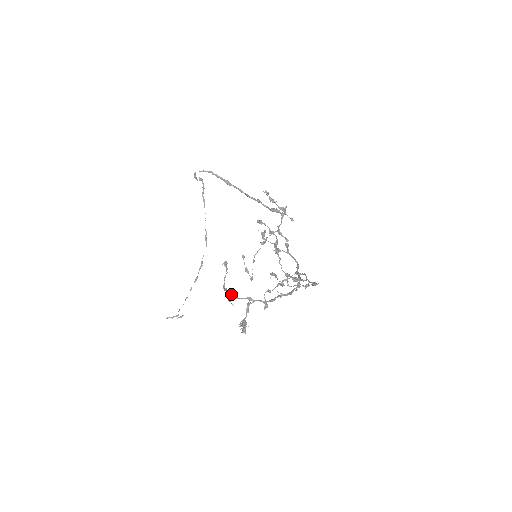
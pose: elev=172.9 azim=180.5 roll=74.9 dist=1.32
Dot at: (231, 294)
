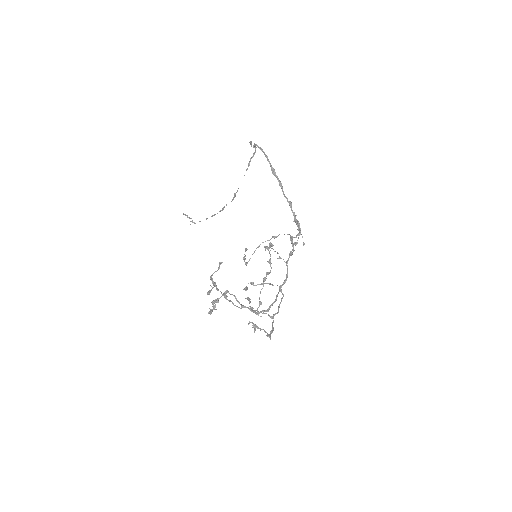
Dot at: (214, 285)
